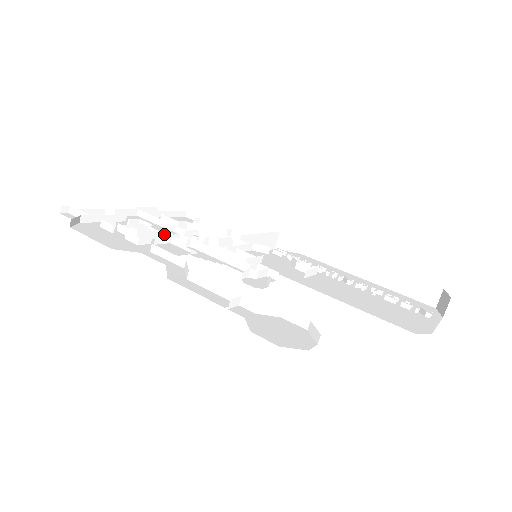
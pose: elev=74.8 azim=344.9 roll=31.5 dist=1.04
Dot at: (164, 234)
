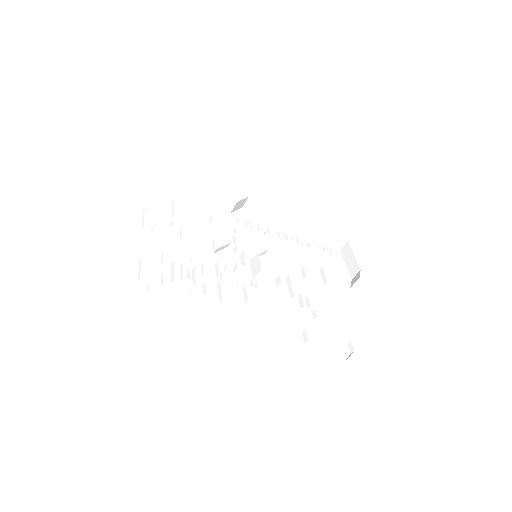
Dot at: (193, 263)
